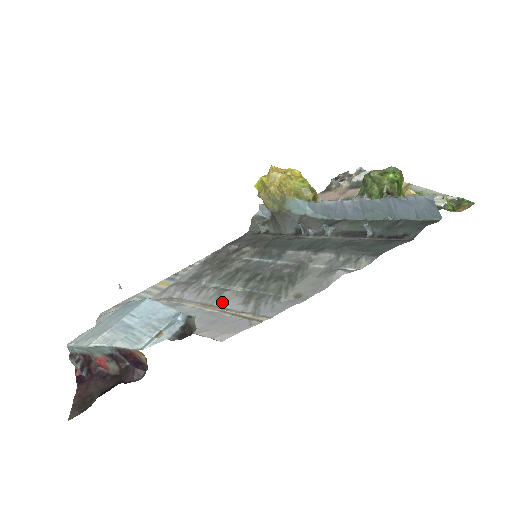
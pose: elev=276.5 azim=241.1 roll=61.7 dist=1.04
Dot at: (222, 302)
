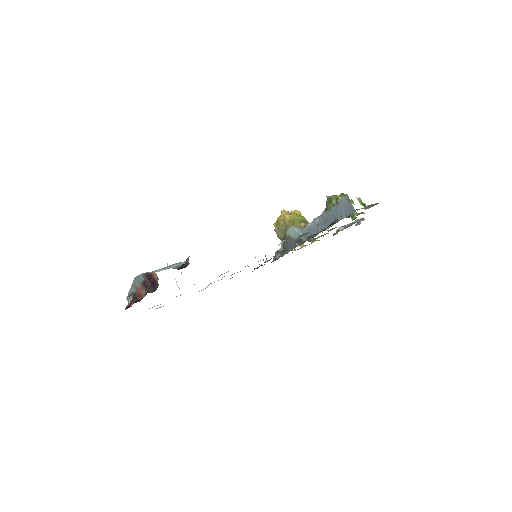
Dot at: (222, 274)
